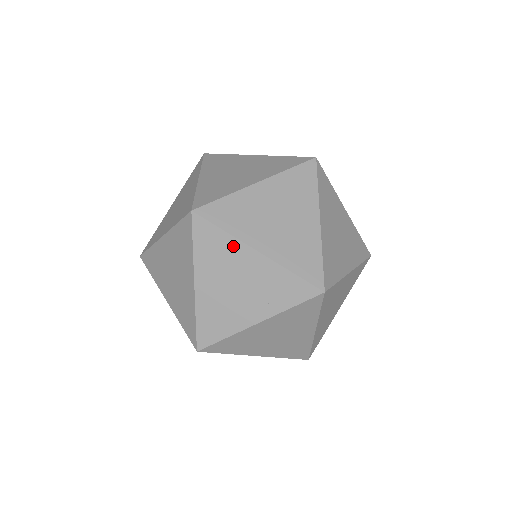
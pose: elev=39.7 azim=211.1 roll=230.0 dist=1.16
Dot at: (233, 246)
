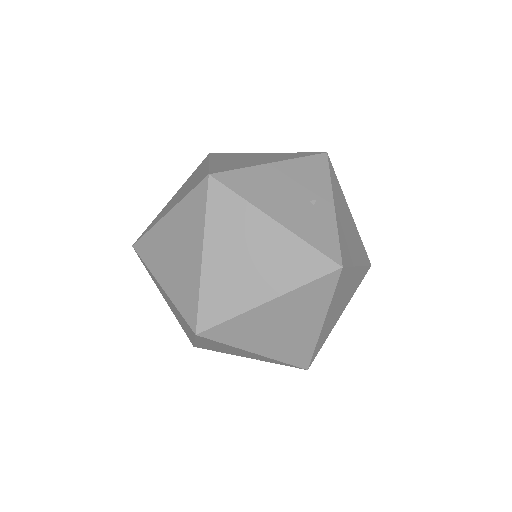
Dot at: (234, 348)
